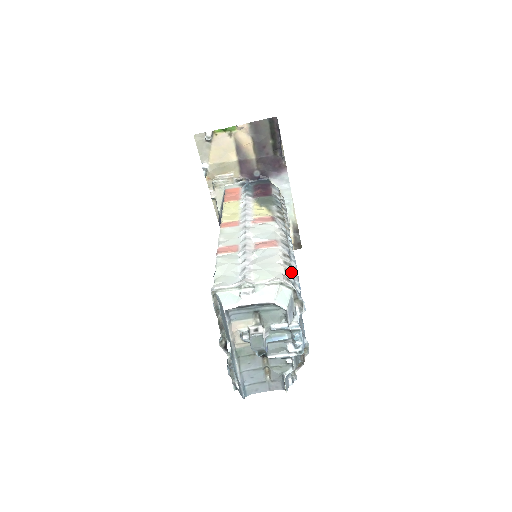
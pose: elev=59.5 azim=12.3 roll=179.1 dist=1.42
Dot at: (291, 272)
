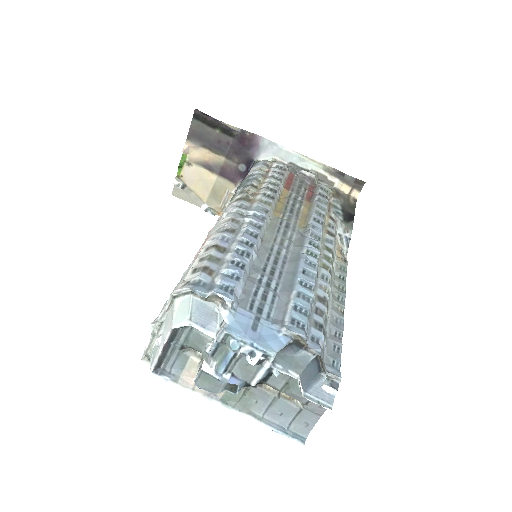
Dot at: (203, 267)
